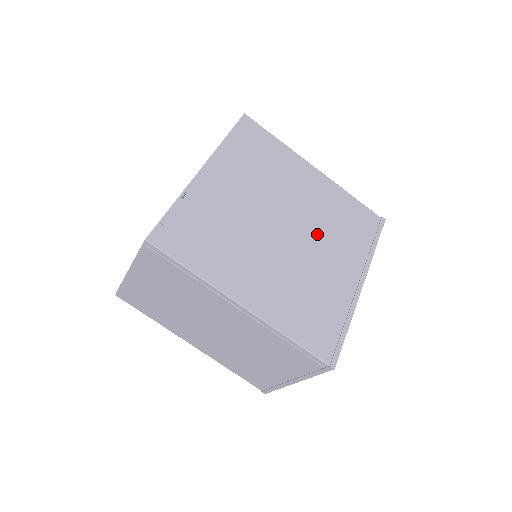
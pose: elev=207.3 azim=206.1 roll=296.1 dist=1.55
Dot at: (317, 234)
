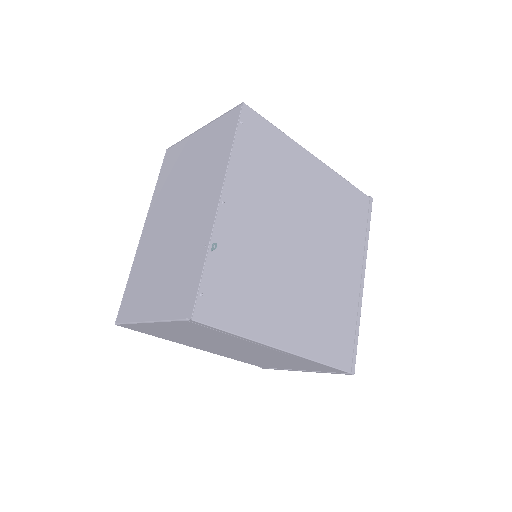
Dot at: (326, 240)
